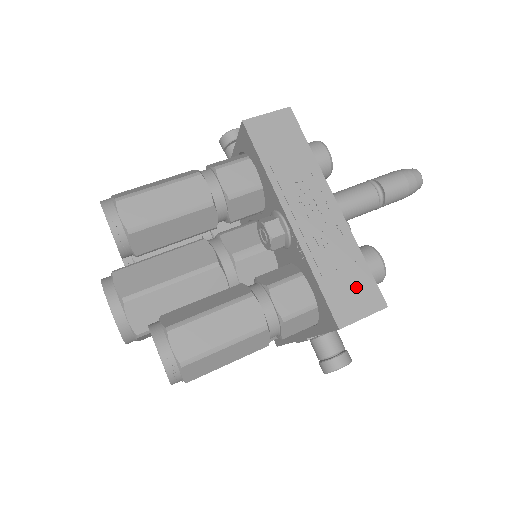
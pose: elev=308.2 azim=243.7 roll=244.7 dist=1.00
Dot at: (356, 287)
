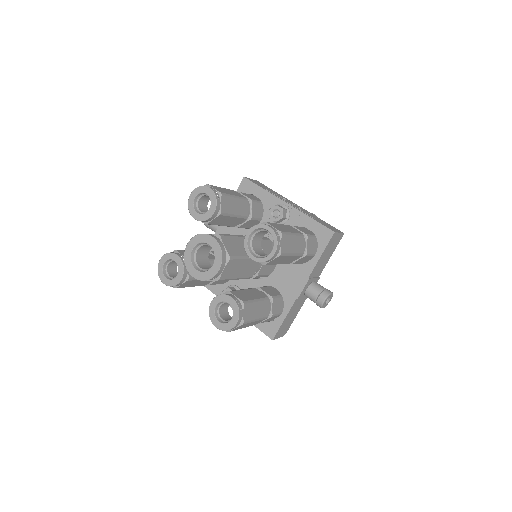
Dot at: (328, 225)
